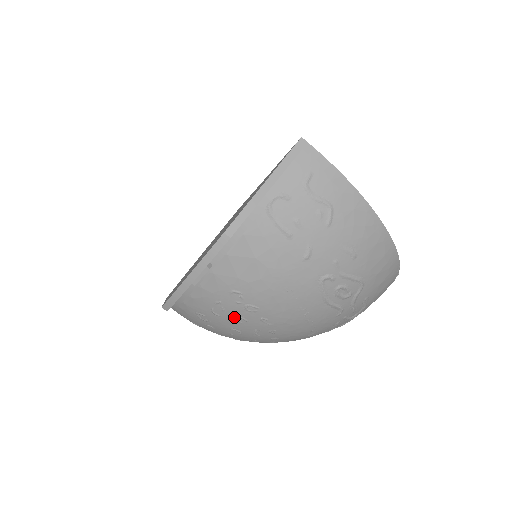
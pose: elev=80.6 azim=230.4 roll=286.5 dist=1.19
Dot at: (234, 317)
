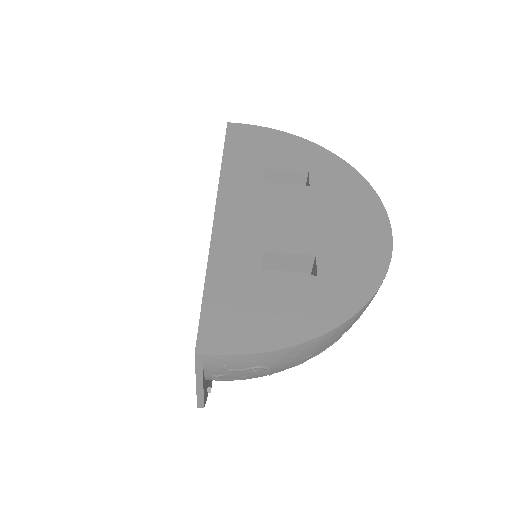
Dot at: occluded
